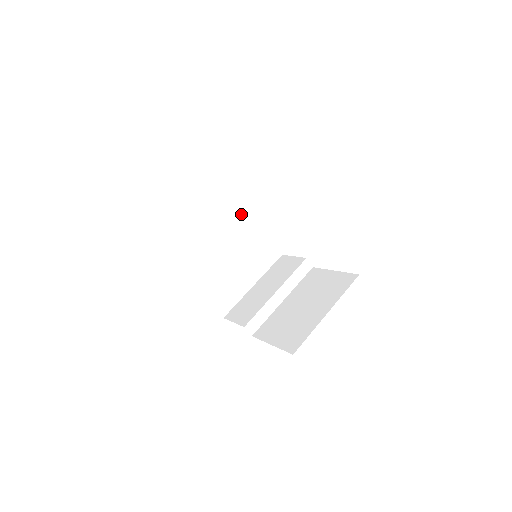
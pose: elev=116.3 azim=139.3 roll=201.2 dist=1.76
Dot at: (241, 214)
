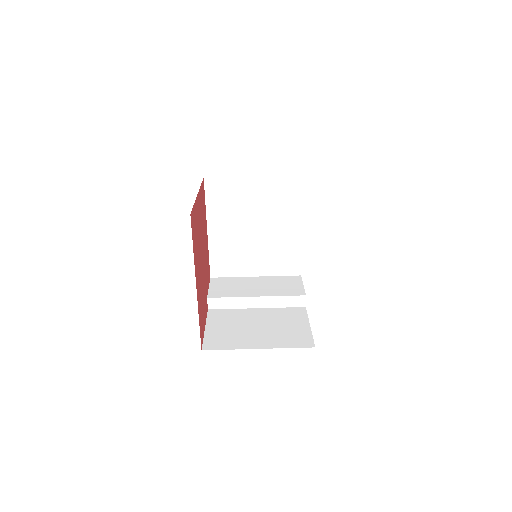
Dot at: (292, 215)
